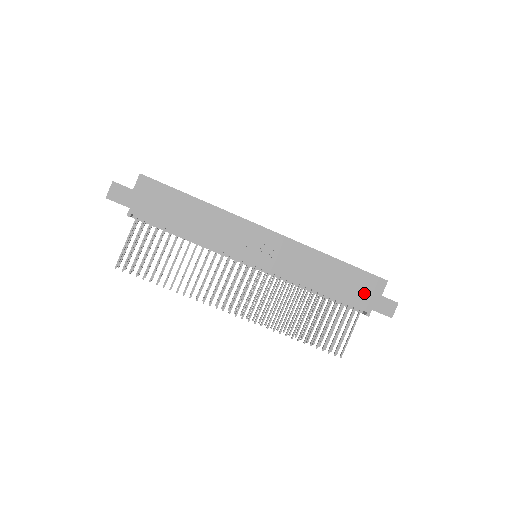
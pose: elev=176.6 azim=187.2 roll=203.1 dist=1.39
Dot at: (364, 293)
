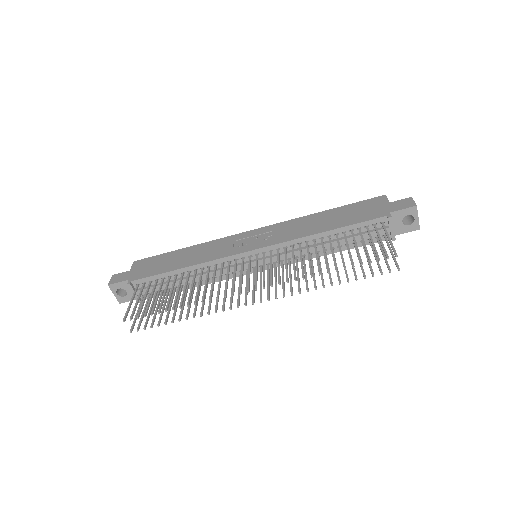
Dot at: (371, 210)
